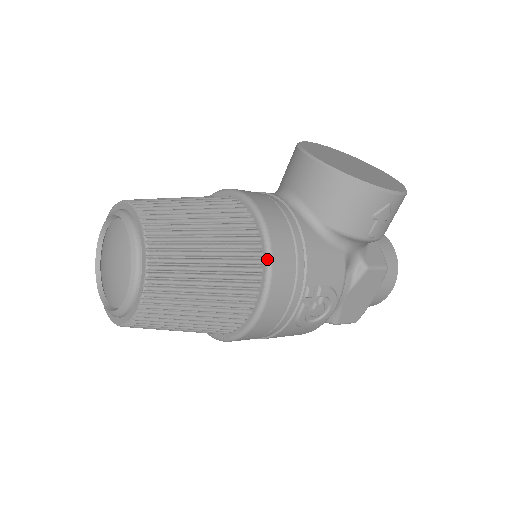
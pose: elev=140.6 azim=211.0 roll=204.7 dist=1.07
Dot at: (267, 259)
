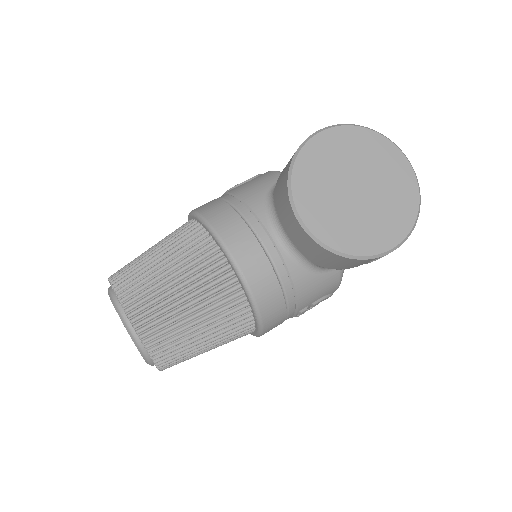
Dot at: (257, 321)
